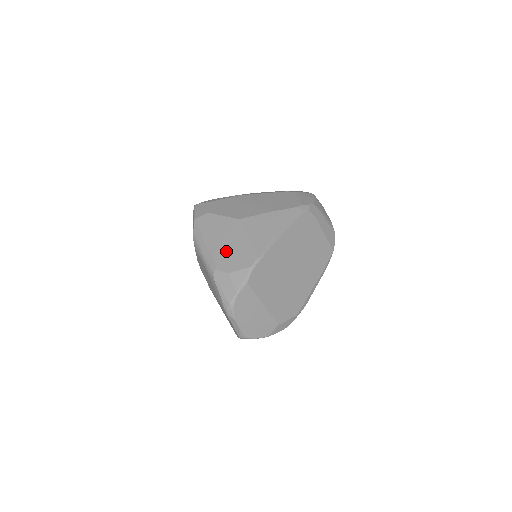
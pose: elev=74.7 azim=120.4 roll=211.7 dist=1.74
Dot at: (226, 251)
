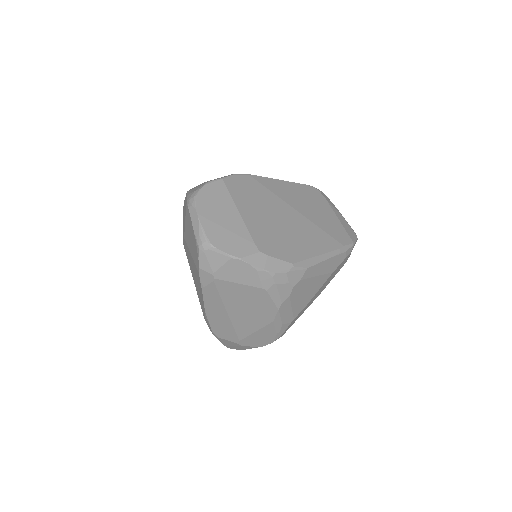
Dot at: occluded
